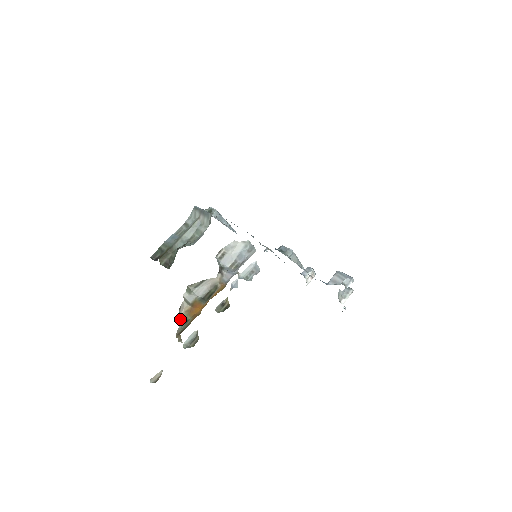
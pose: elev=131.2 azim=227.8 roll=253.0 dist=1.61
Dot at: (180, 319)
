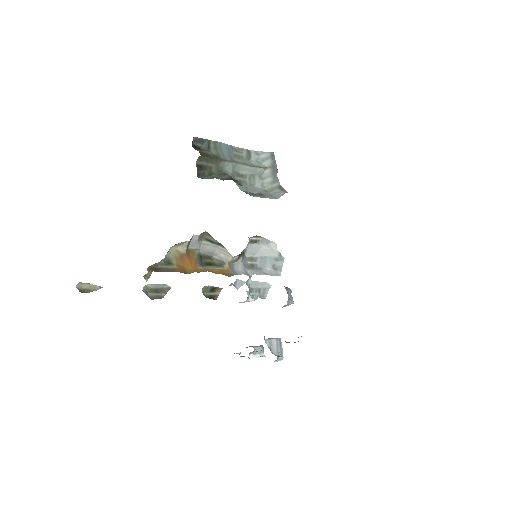
Dot at: (167, 254)
